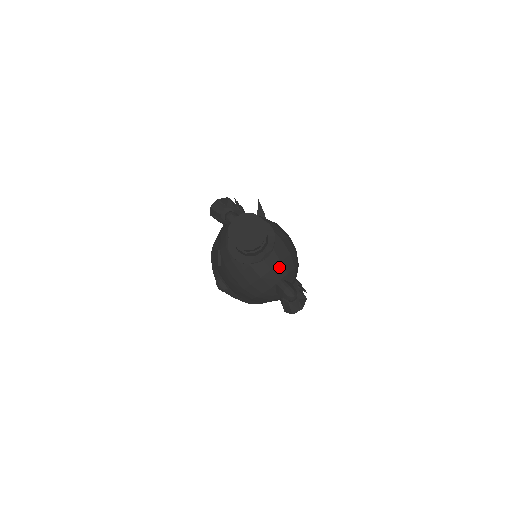
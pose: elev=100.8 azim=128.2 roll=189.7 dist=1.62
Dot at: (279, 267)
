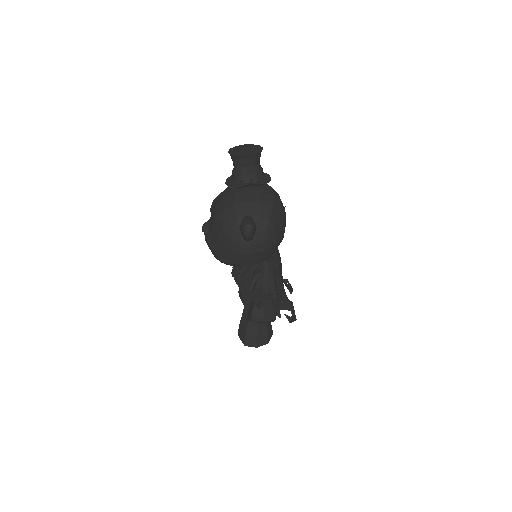
Dot at: (255, 205)
